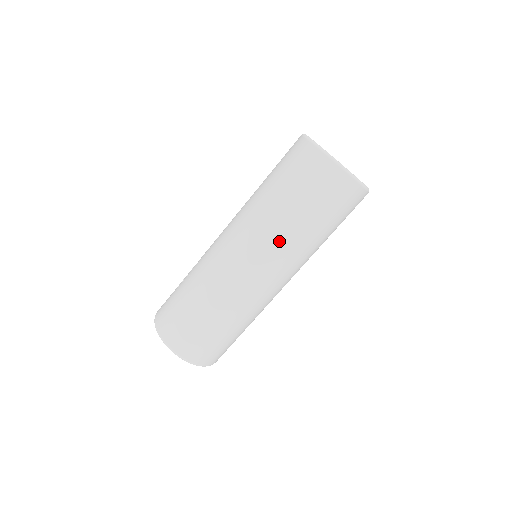
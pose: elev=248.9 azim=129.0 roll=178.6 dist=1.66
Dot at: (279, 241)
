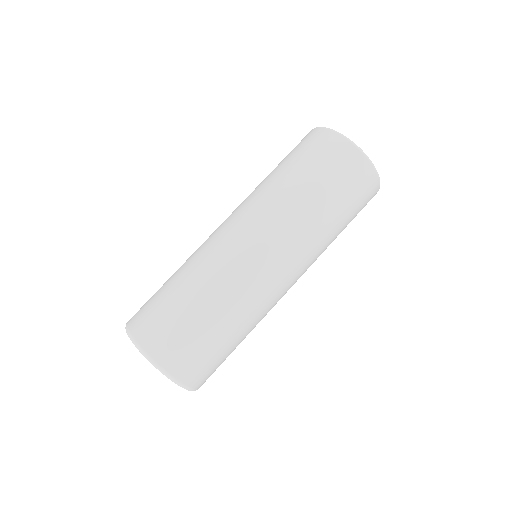
Dot at: (276, 208)
